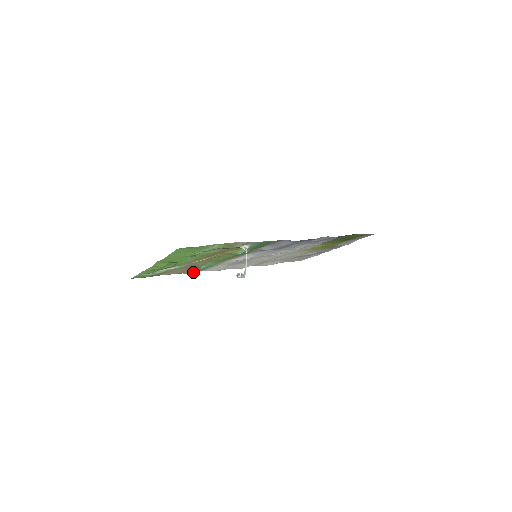
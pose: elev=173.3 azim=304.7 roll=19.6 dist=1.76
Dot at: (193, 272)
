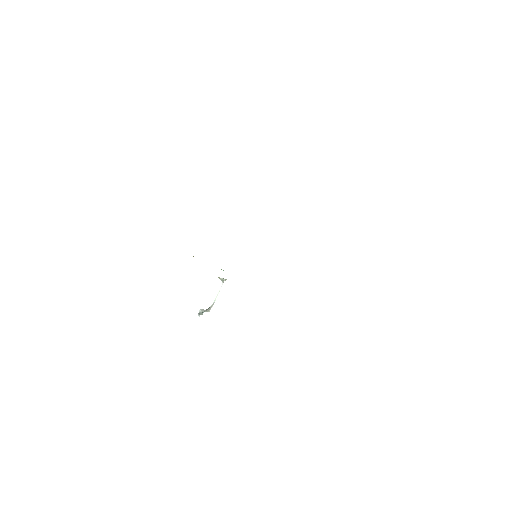
Dot at: occluded
